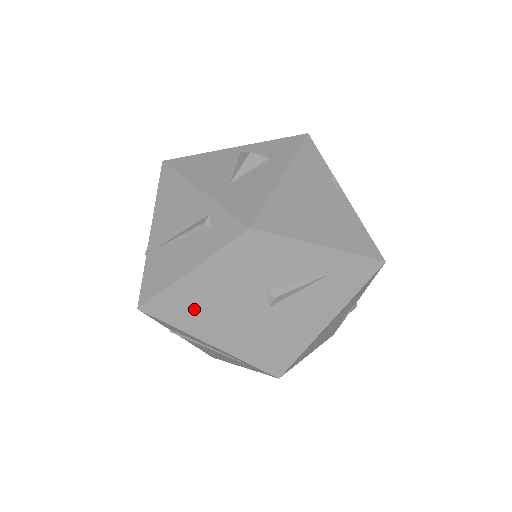
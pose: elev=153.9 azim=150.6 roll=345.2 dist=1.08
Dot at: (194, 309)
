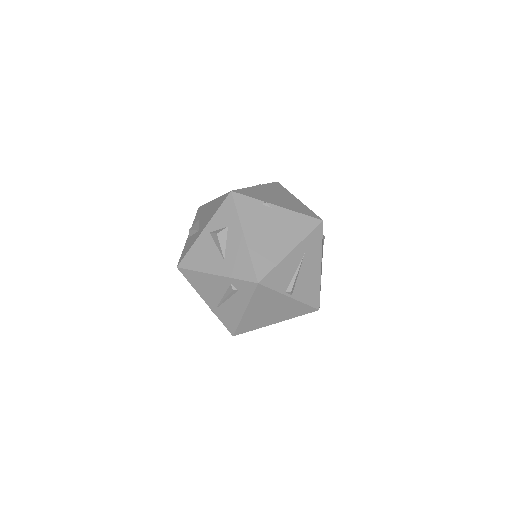
Dot at: (259, 319)
